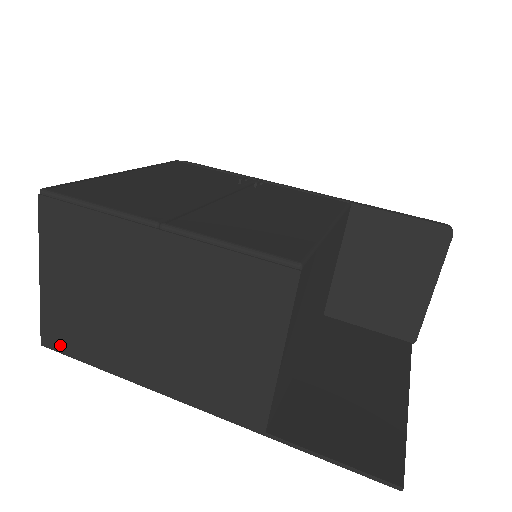
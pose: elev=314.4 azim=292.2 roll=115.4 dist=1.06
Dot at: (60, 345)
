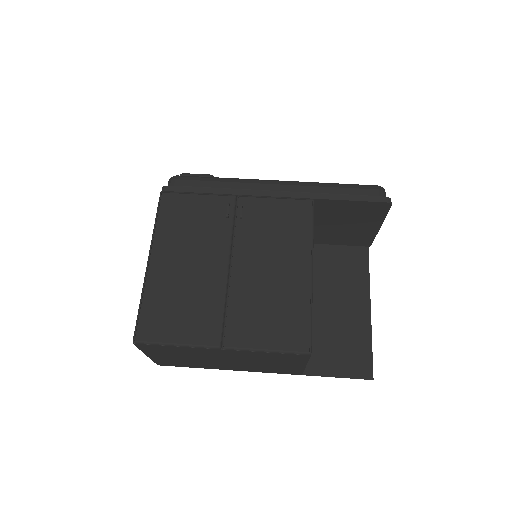
Dot at: (171, 365)
